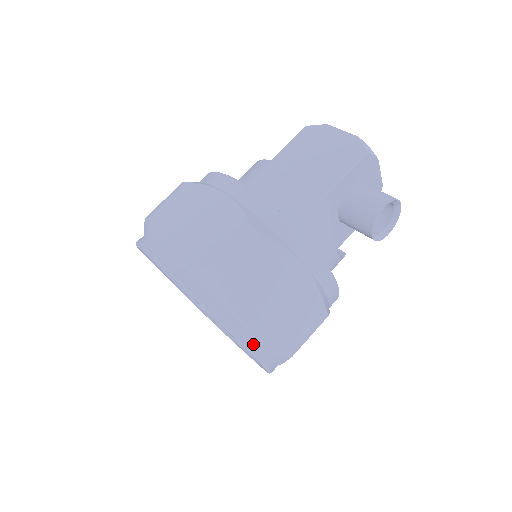
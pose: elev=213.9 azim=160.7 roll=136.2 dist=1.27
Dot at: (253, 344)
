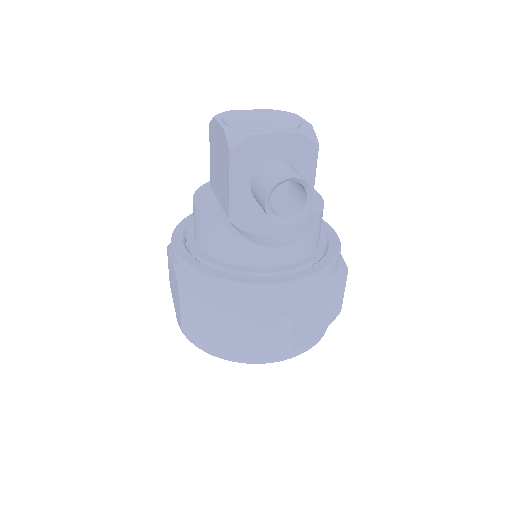
Dot at: (249, 359)
